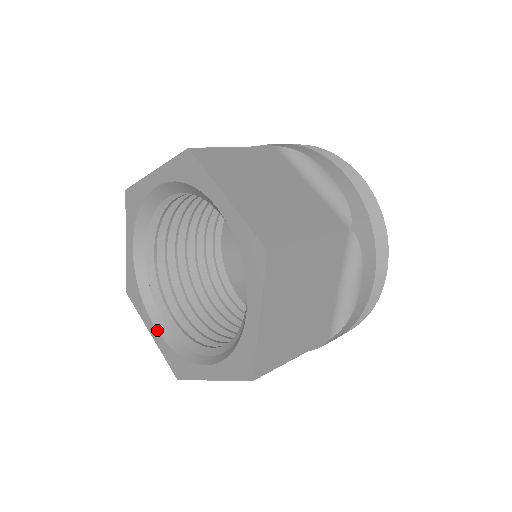
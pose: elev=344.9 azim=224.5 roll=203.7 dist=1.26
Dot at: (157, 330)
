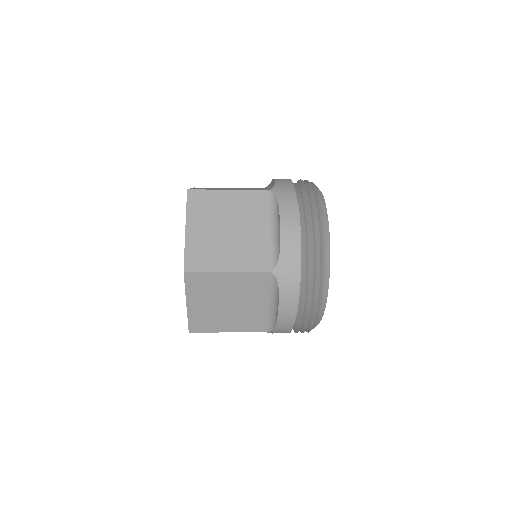
Dot at: occluded
